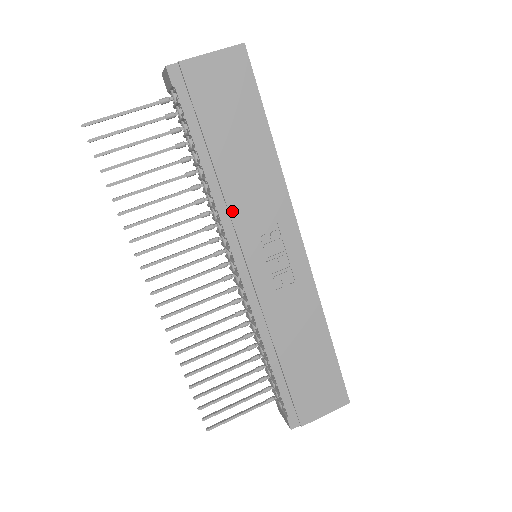
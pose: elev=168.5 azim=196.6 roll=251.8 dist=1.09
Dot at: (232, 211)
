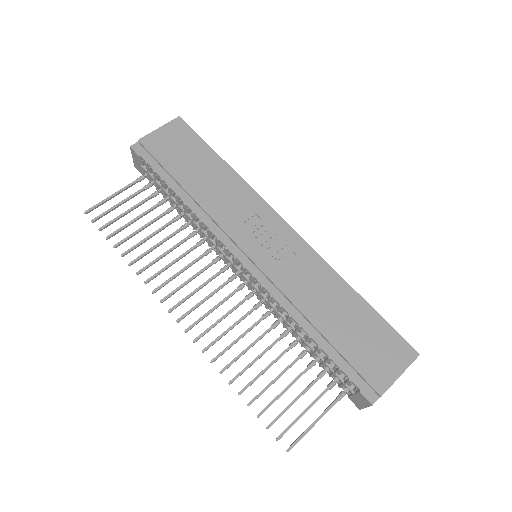
Dot at: (215, 218)
